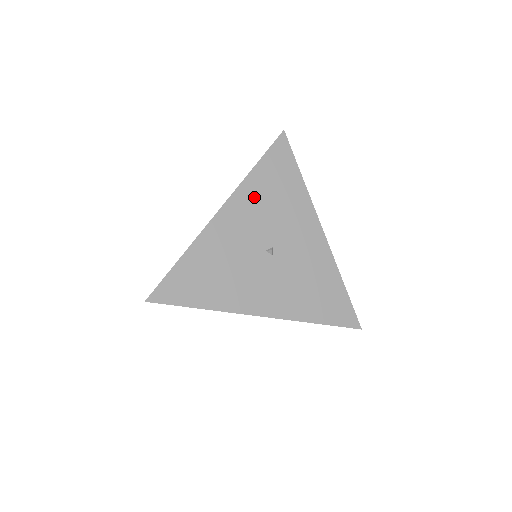
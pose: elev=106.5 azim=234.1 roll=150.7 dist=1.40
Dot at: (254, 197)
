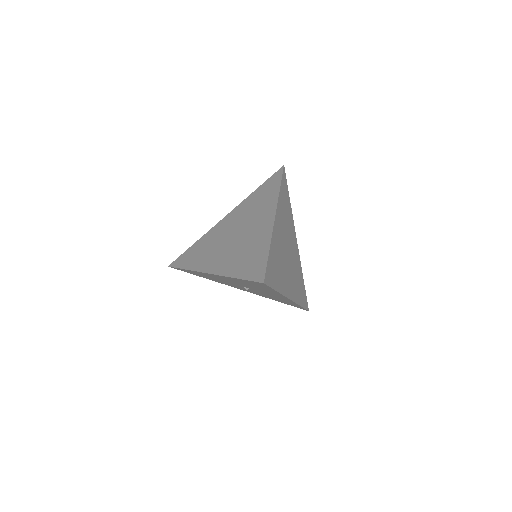
Dot at: occluded
